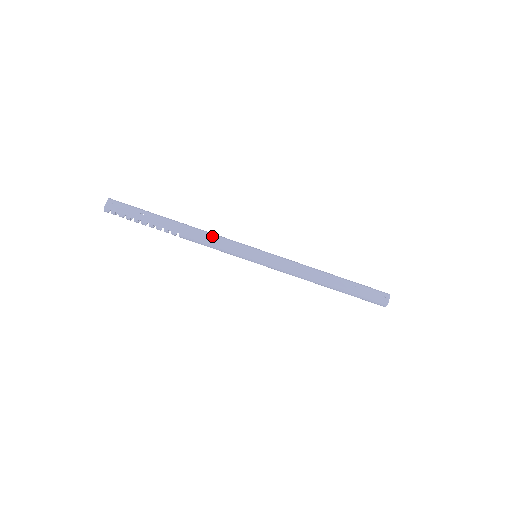
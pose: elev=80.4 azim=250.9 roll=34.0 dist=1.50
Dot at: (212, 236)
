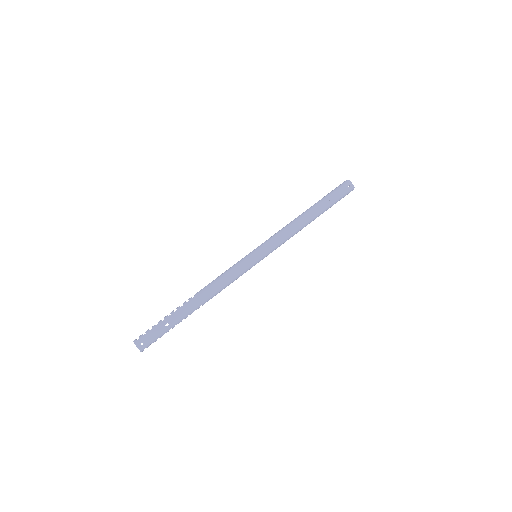
Dot at: (221, 281)
